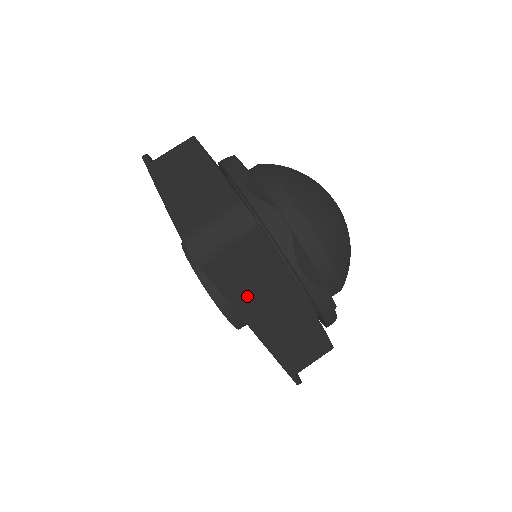
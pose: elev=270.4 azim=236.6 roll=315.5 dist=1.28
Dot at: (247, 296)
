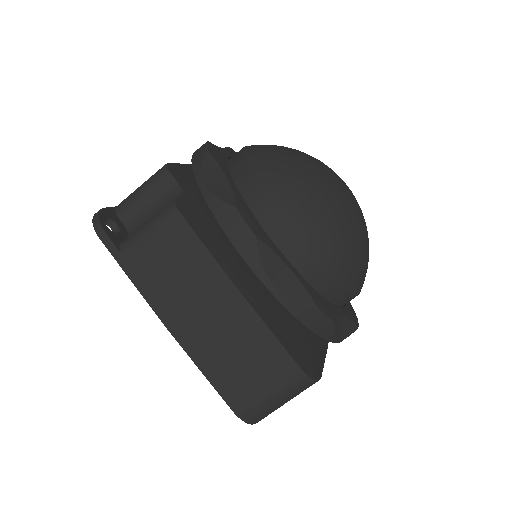
Dot at: occluded
